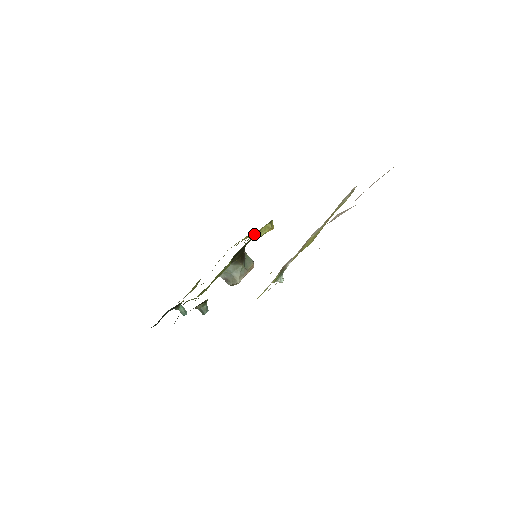
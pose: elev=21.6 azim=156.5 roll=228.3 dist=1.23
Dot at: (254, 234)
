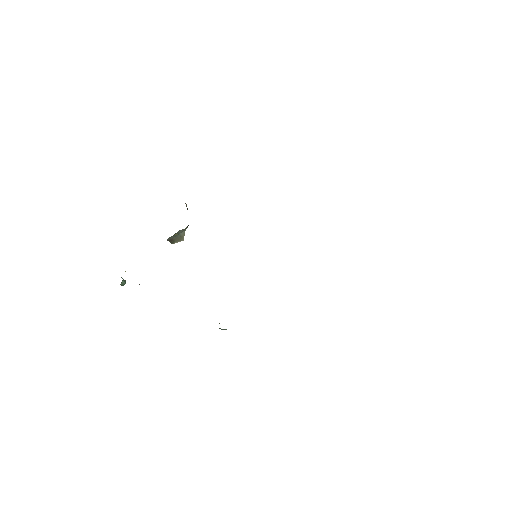
Dot at: occluded
